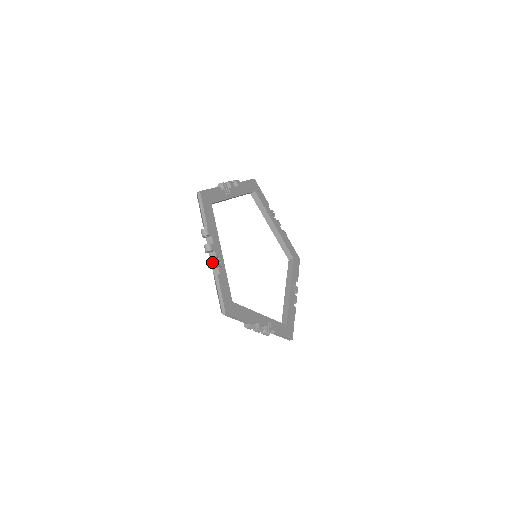
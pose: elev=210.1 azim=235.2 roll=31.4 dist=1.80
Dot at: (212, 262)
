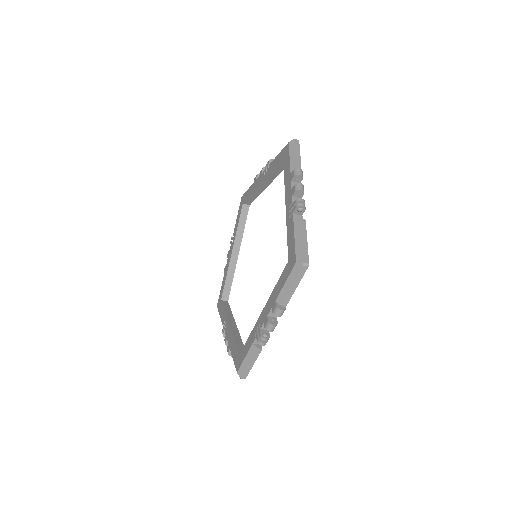
Dot at: (263, 335)
